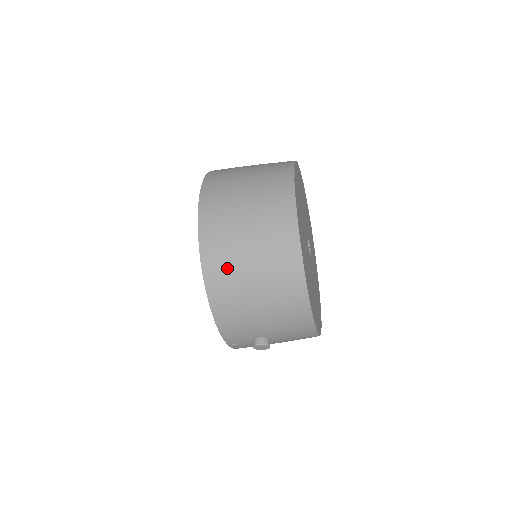
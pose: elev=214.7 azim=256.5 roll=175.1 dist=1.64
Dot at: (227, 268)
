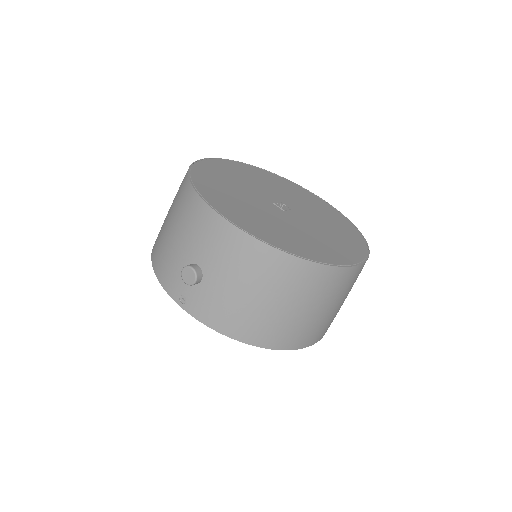
Dot at: occluded
